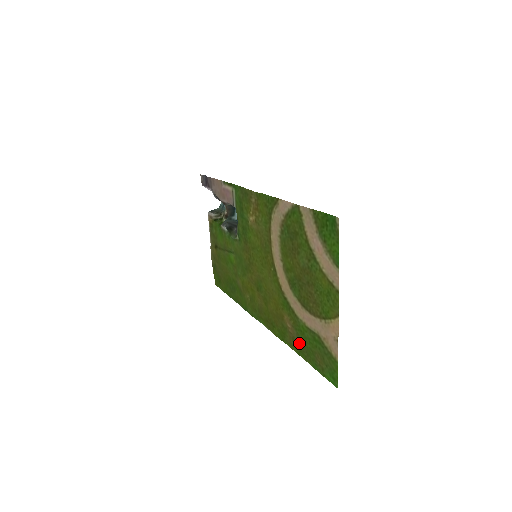
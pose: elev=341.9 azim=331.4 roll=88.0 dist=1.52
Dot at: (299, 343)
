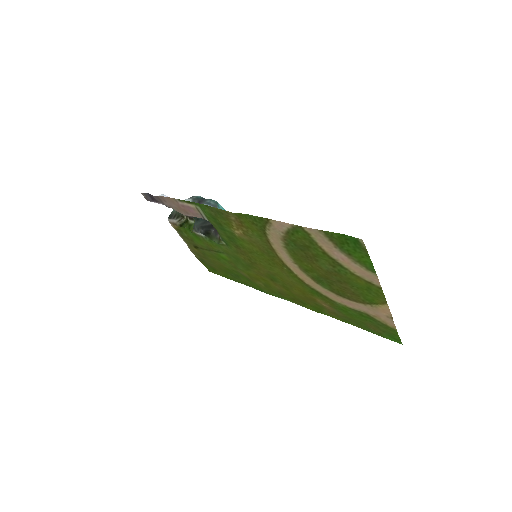
Dot at: (343, 316)
